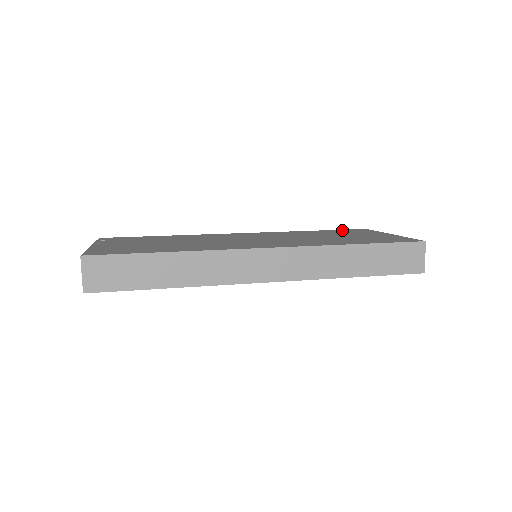
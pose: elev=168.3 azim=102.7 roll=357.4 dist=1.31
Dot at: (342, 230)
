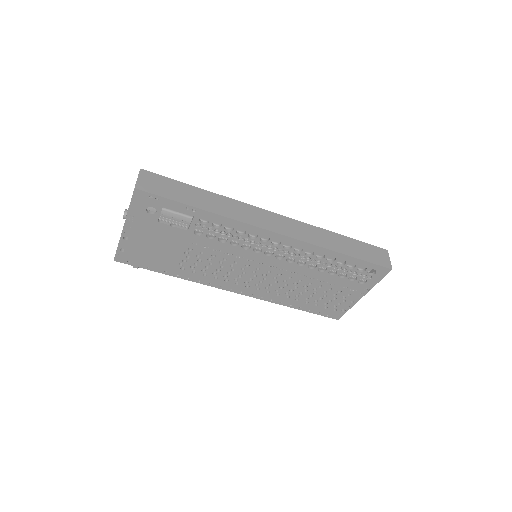
Dot at: occluded
